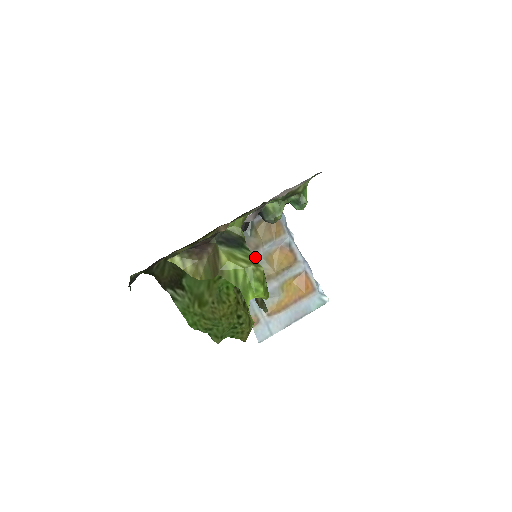
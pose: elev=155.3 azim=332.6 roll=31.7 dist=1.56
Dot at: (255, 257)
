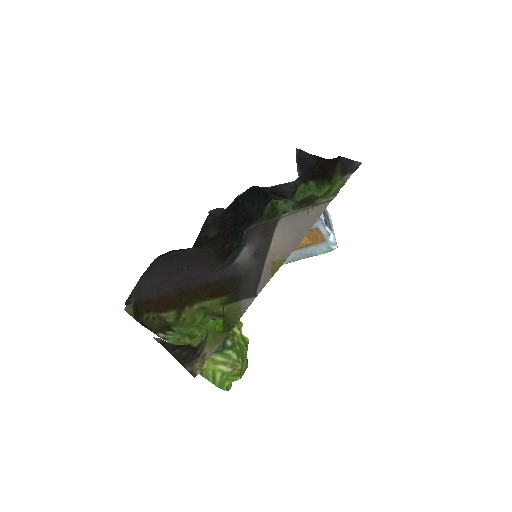
Dot at: (239, 334)
